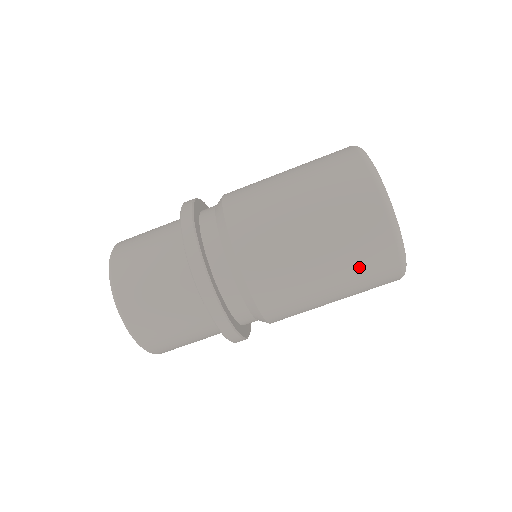
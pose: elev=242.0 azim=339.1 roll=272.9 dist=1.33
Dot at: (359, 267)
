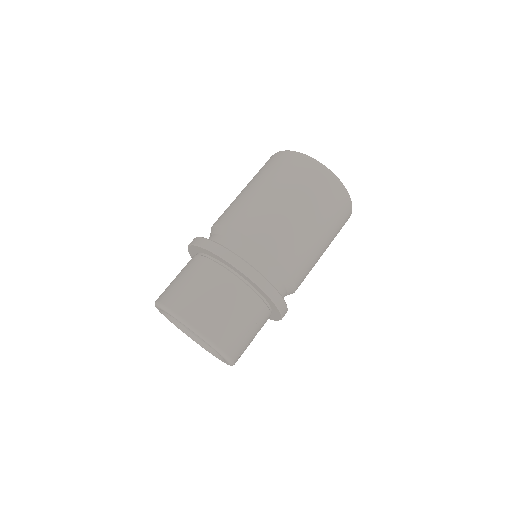
Dot at: (304, 185)
